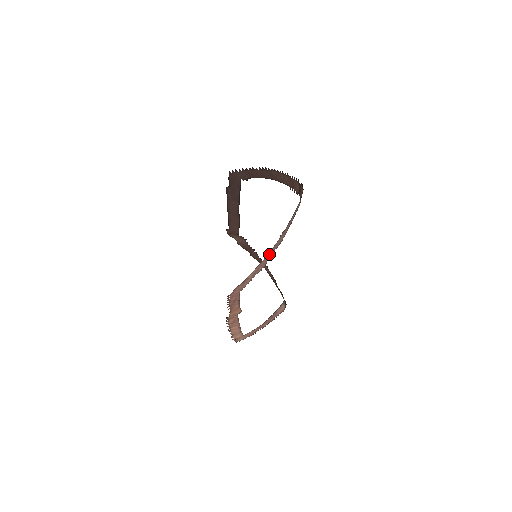
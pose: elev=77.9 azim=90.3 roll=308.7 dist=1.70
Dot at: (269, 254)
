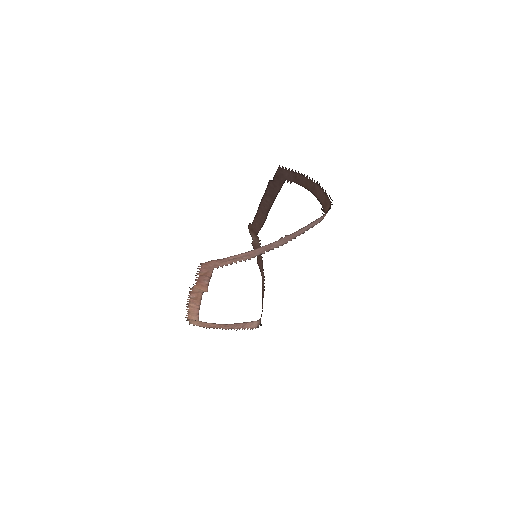
Dot at: (261, 249)
